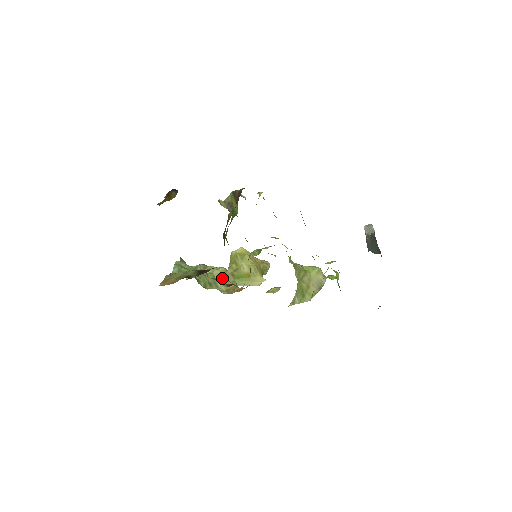
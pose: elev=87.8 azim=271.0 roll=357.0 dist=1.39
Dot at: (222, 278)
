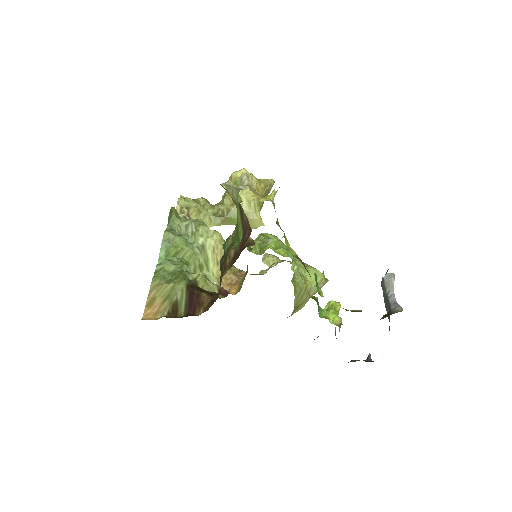
Dot at: (215, 254)
